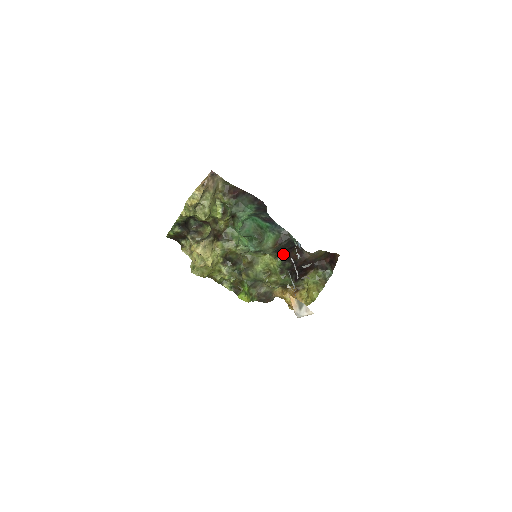
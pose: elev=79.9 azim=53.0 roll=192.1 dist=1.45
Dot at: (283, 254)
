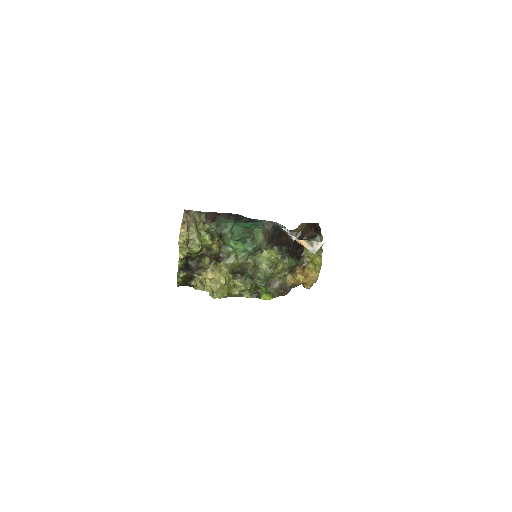
Dot at: (276, 242)
